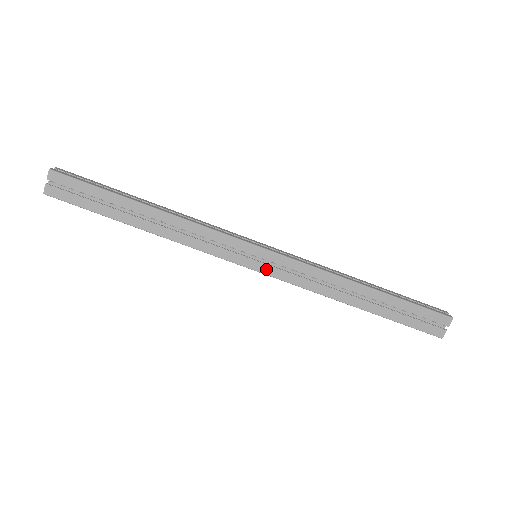
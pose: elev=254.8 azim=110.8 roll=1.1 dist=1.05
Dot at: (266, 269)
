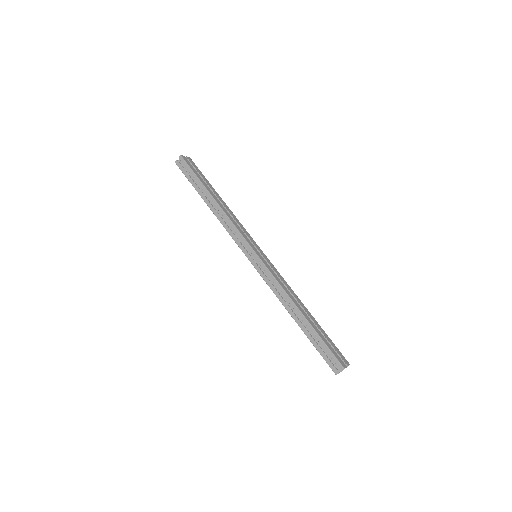
Dot at: (263, 259)
